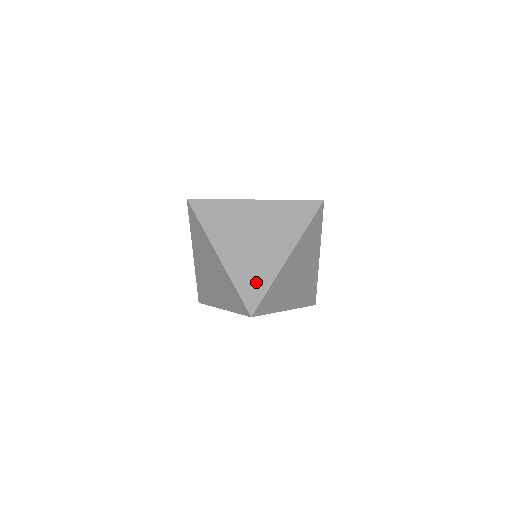
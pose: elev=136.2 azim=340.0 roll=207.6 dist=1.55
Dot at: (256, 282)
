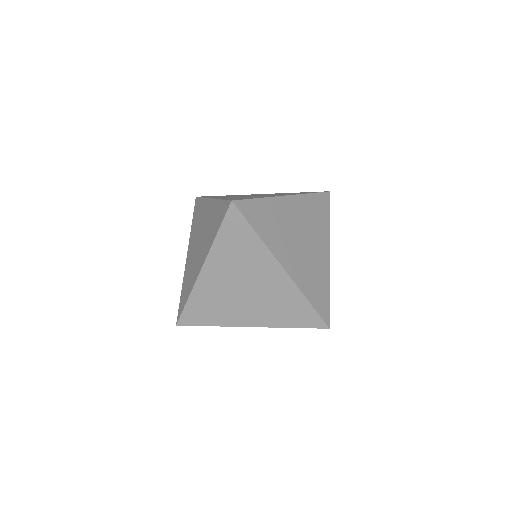
Dot at: (206, 314)
